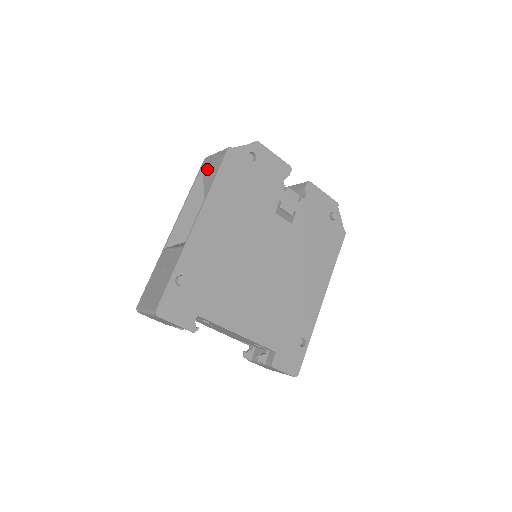
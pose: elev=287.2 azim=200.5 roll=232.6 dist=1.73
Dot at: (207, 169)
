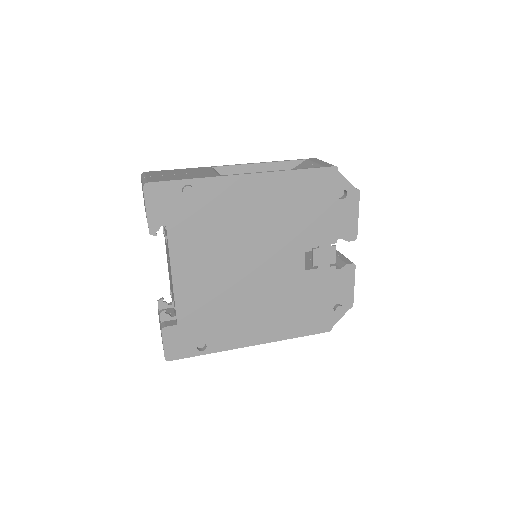
Dot at: (306, 164)
